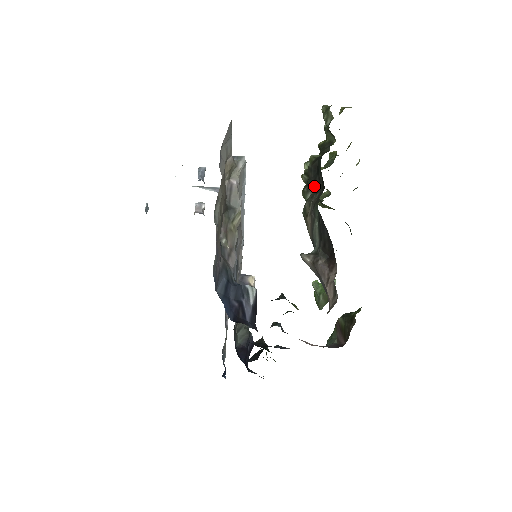
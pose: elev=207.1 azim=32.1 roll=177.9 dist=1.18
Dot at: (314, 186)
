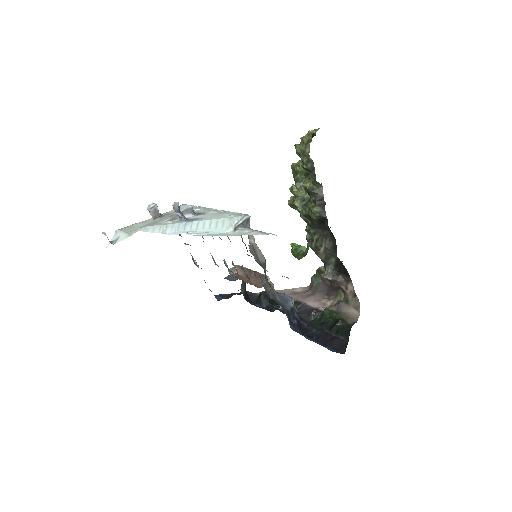
Dot at: (321, 232)
